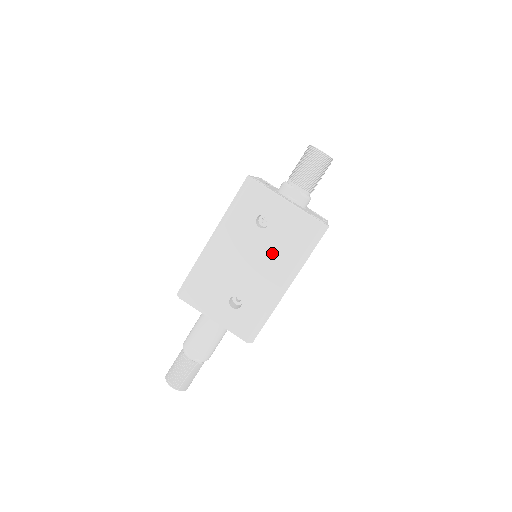
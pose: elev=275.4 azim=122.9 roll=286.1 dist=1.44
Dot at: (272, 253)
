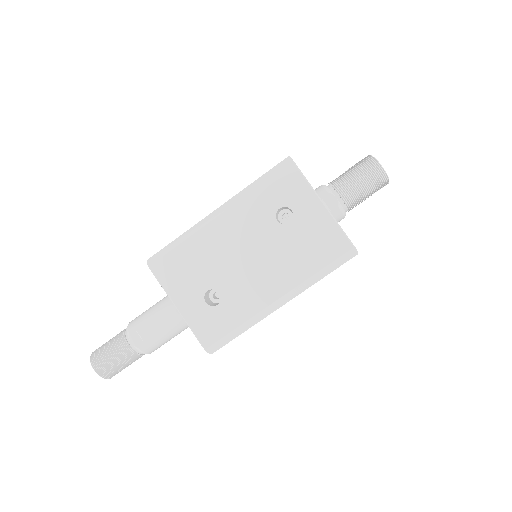
Dot at: (280, 257)
